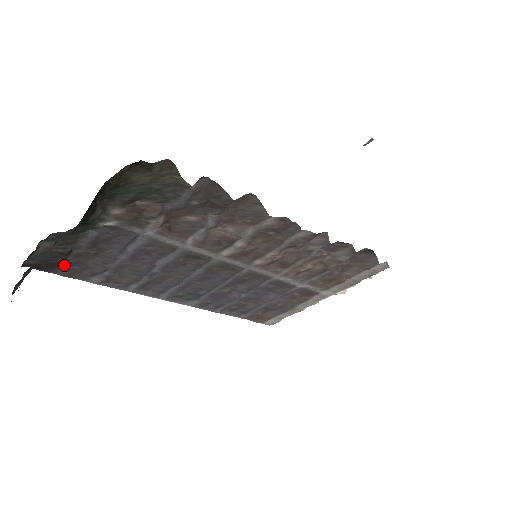
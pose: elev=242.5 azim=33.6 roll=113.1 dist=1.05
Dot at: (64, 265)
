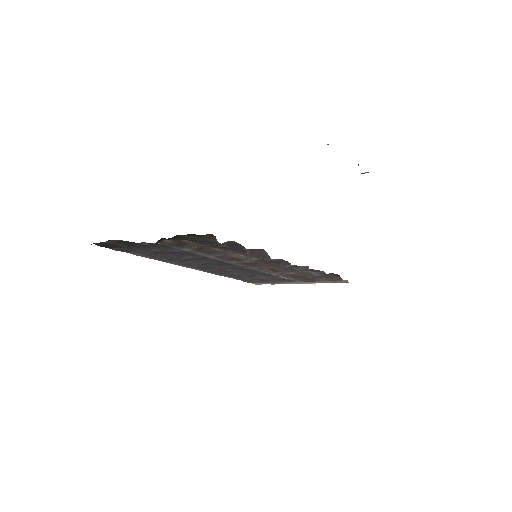
Dot at: (118, 247)
